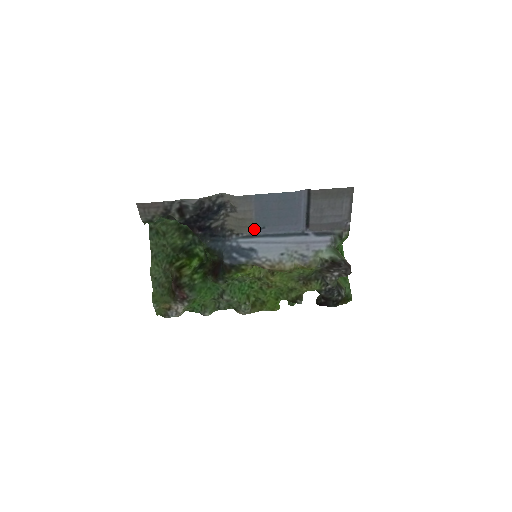
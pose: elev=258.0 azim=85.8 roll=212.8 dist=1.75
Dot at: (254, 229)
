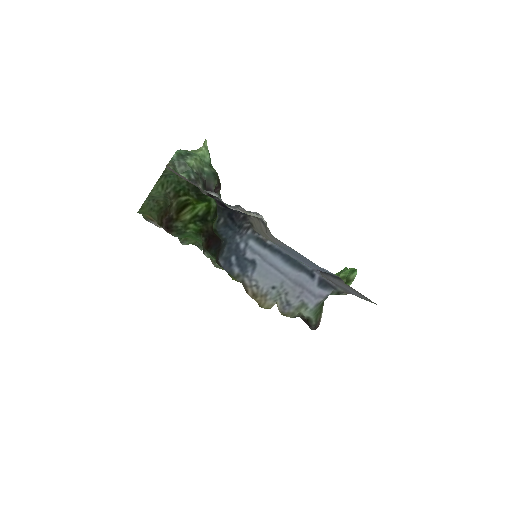
Dot at: (272, 241)
